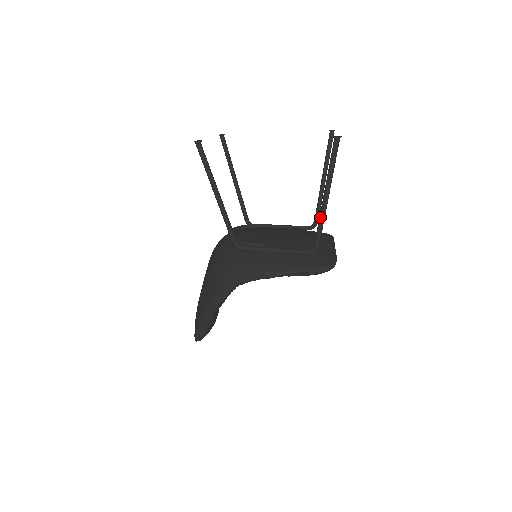
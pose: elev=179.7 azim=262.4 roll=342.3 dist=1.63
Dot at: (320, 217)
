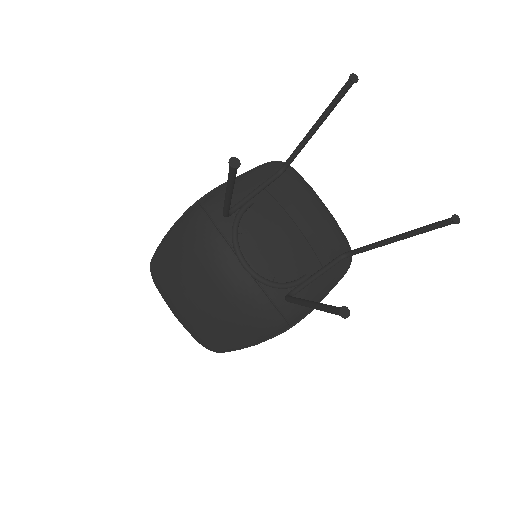
Dot at: occluded
